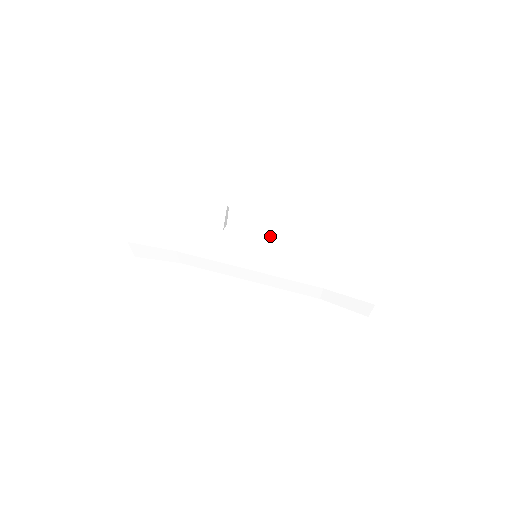
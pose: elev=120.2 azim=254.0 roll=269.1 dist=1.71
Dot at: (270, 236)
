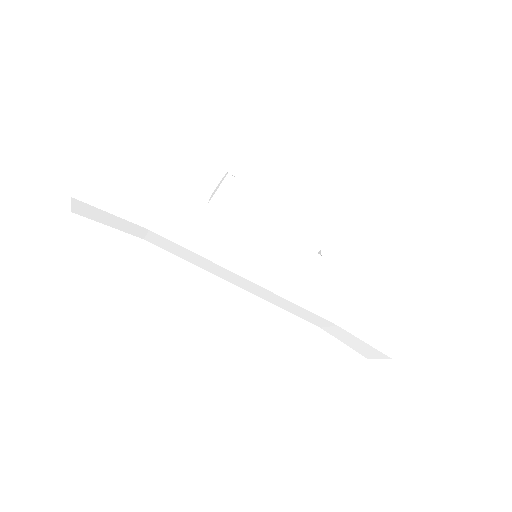
Dot at: (283, 235)
